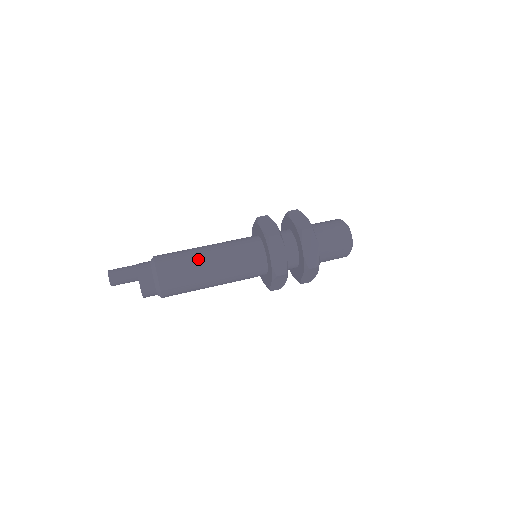
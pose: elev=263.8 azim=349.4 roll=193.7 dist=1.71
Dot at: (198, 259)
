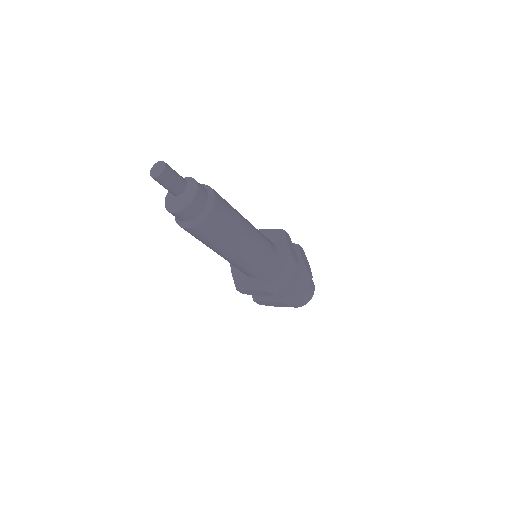
Dot at: (236, 210)
